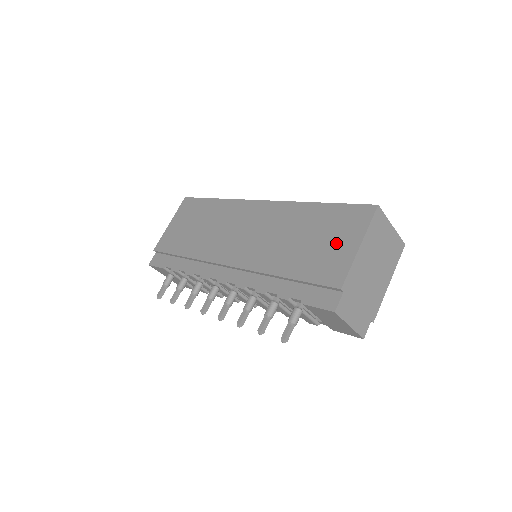
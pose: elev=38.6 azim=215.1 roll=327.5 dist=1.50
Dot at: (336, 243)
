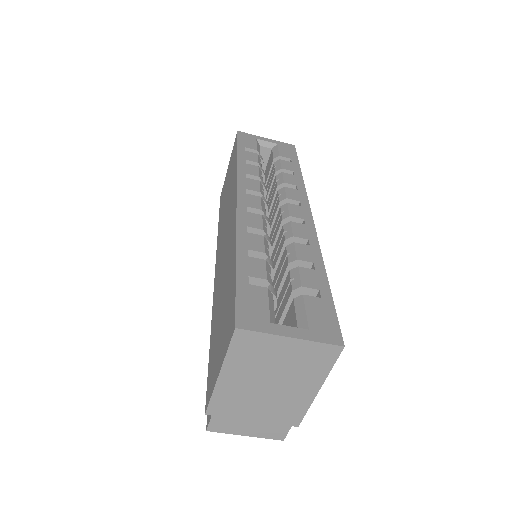
Dot at: (219, 345)
